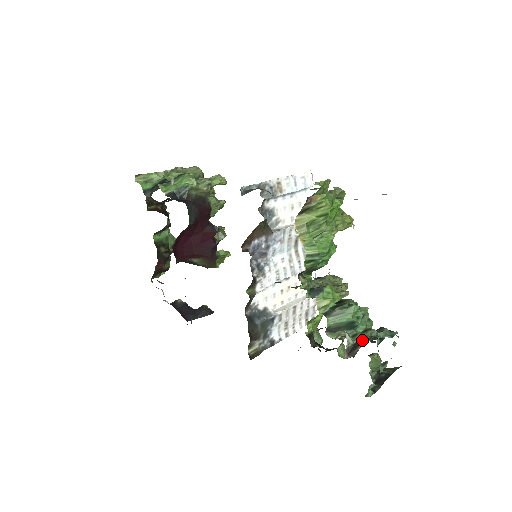
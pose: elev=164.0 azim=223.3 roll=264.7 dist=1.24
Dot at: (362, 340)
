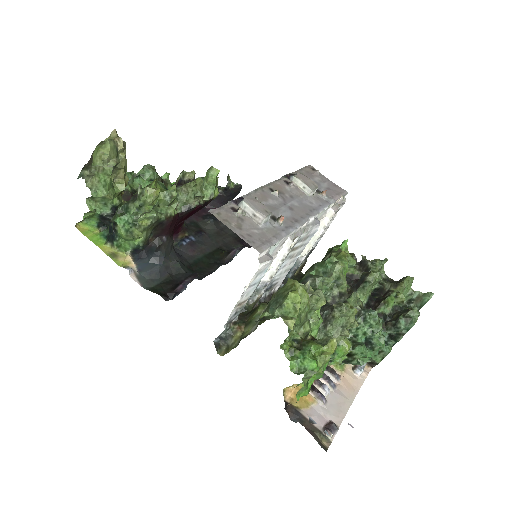
Dot at: (376, 363)
